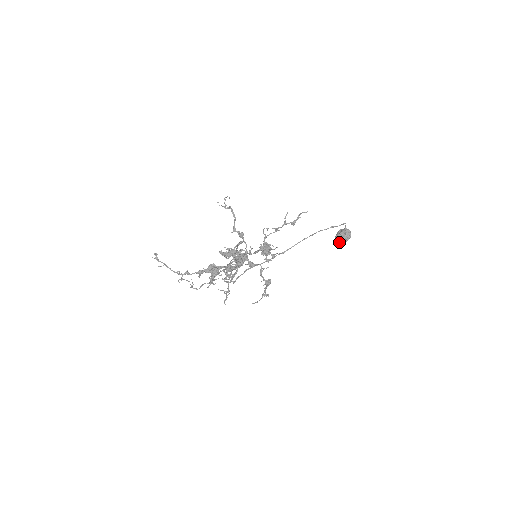
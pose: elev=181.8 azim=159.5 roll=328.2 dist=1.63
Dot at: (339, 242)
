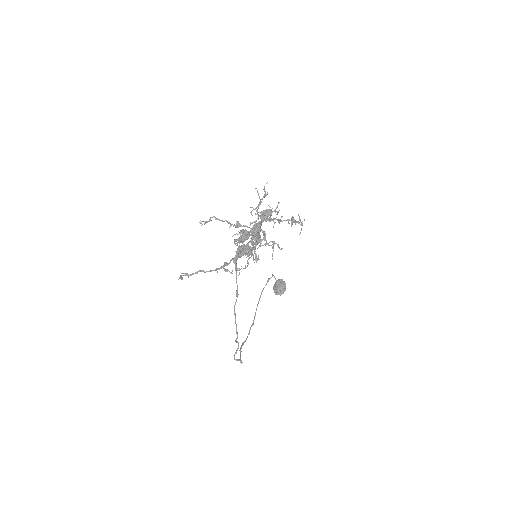
Dot at: (282, 290)
